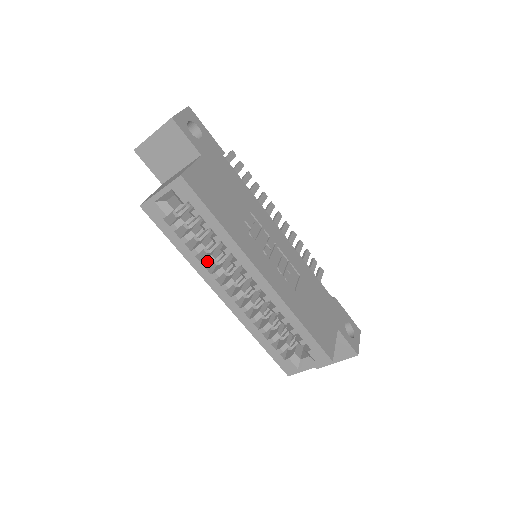
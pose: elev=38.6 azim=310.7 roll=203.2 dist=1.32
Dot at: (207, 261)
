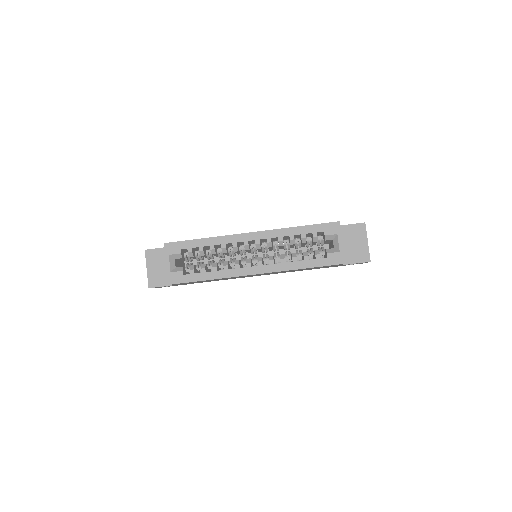
Dot at: (225, 265)
